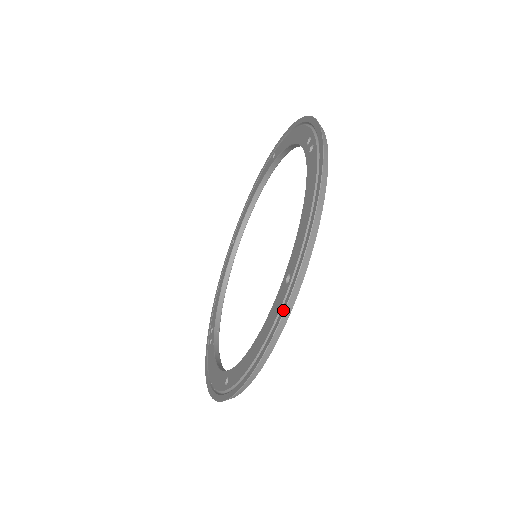
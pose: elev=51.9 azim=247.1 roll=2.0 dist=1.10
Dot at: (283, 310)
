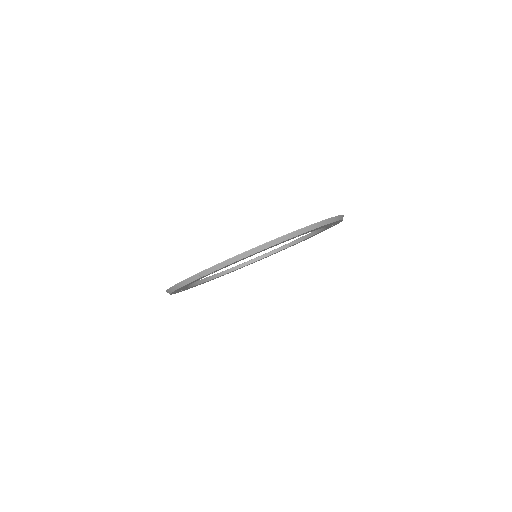
Dot at: occluded
